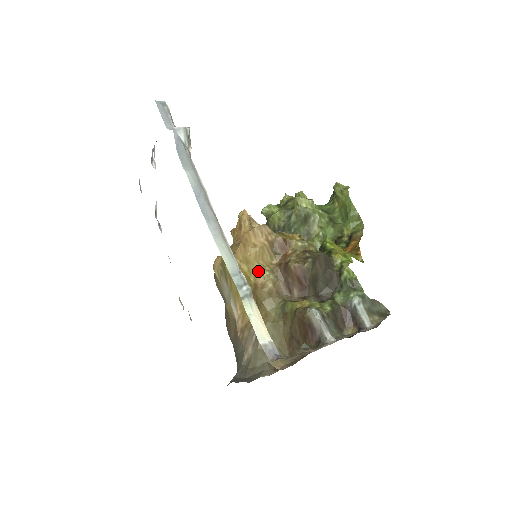
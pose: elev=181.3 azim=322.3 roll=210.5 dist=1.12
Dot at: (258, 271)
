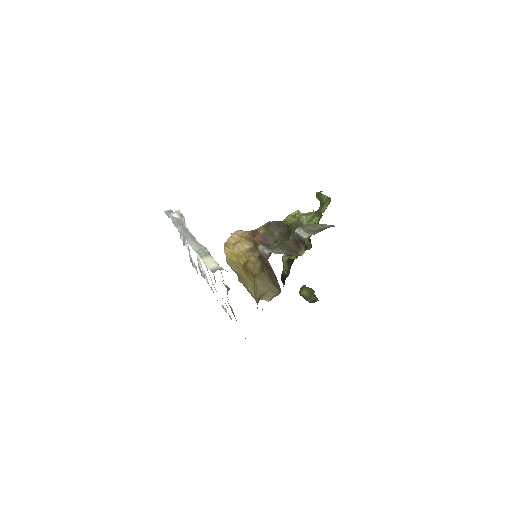
Dot at: (243, 256)
